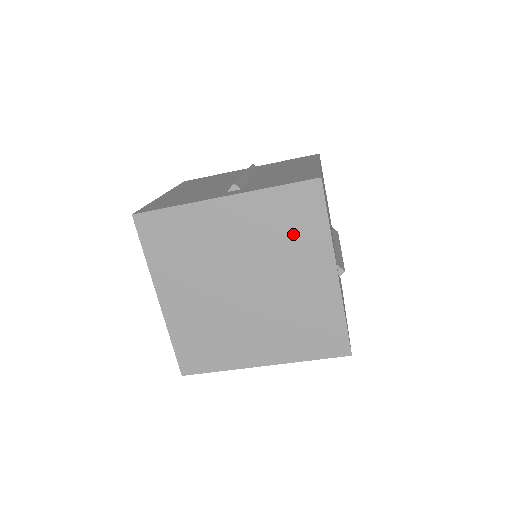
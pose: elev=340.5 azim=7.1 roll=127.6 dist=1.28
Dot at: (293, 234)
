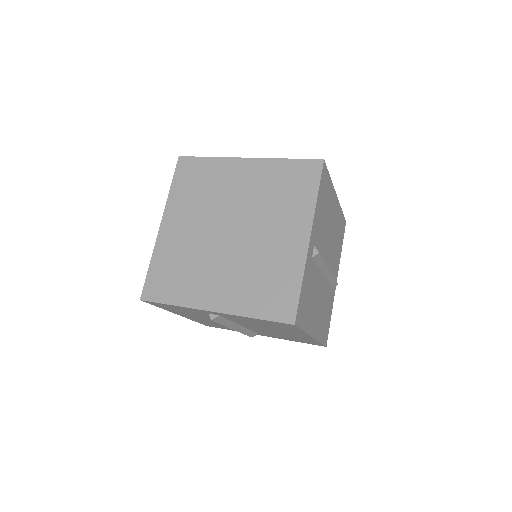
Dot at: (286, 197)
